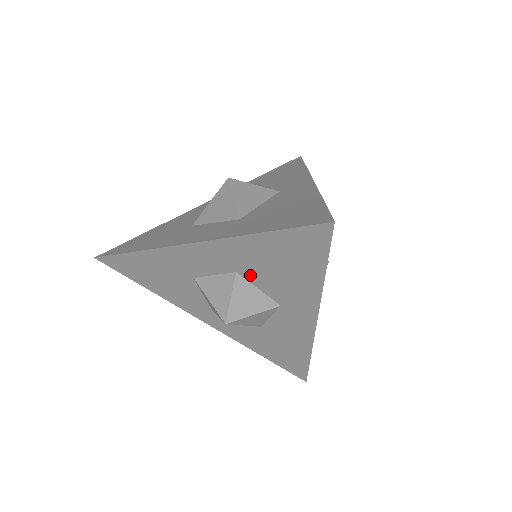
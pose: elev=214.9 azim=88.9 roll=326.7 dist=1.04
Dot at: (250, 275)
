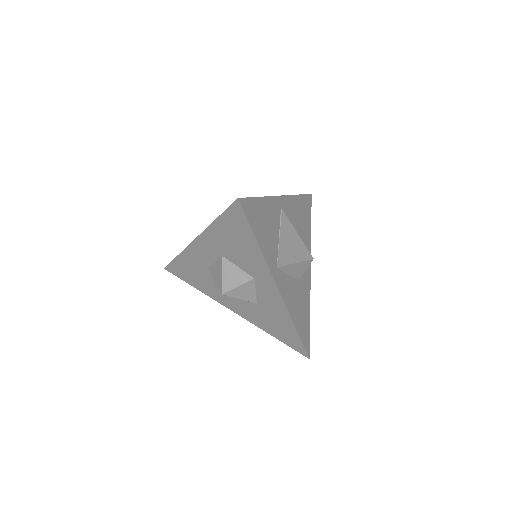
Dot at: (229, 256)
